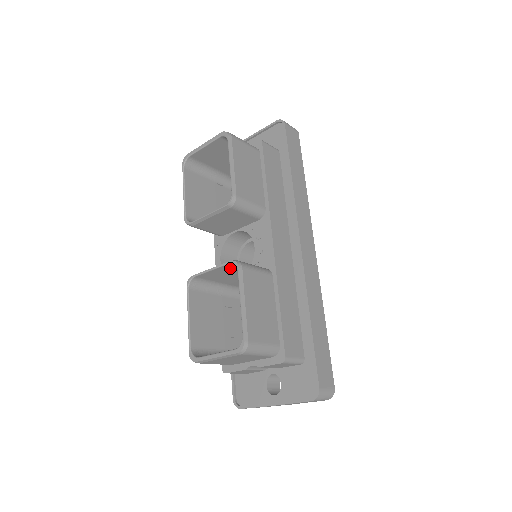
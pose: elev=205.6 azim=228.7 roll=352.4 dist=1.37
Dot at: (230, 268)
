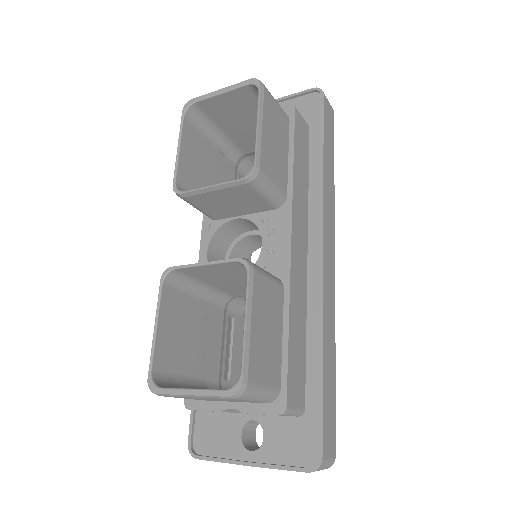
Dot at: (231, 267)
